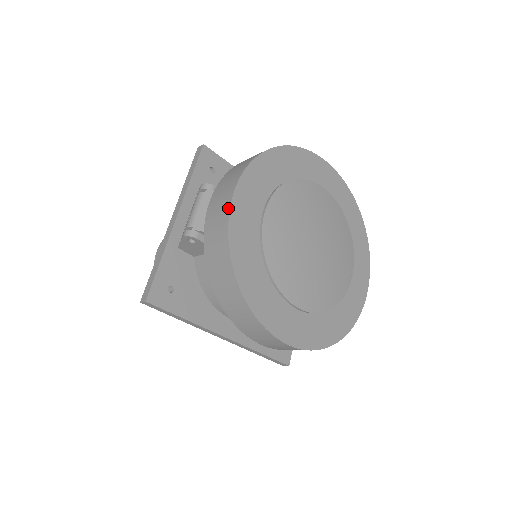
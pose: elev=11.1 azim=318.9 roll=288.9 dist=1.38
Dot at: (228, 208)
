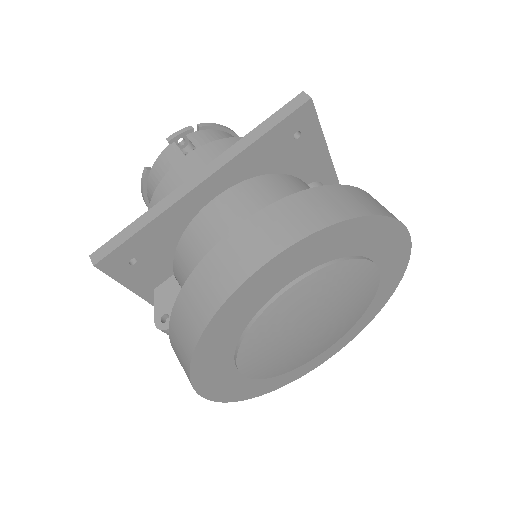
Dot at: (213, 400)
